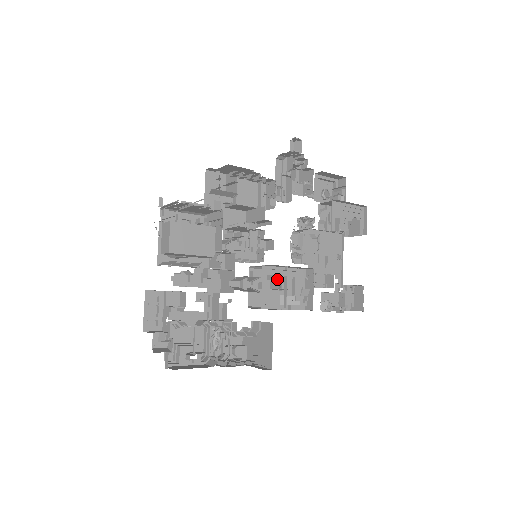
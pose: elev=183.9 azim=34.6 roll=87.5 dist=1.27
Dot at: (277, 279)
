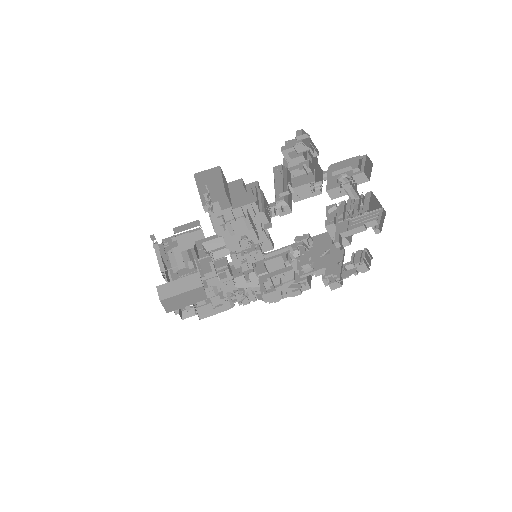
Dot at: occluded
